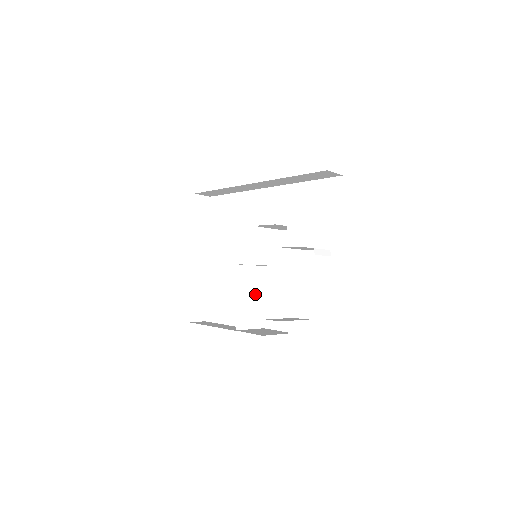
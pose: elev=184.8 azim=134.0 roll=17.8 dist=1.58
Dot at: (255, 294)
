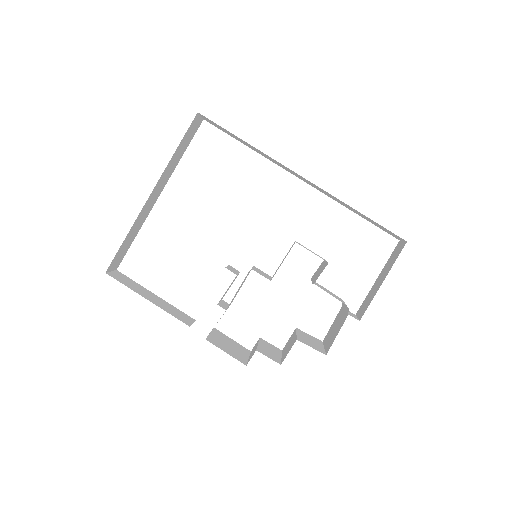
Dot at: (234, 297)
